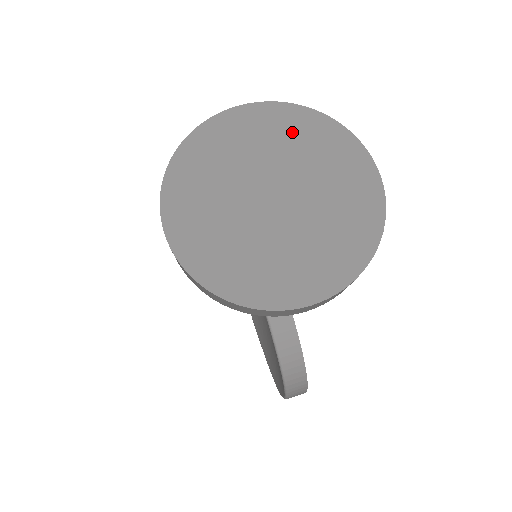
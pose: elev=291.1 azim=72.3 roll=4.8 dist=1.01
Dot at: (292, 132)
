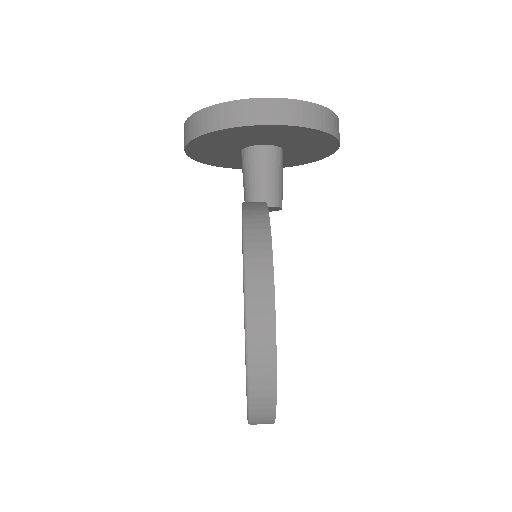
Dot at: occluded
